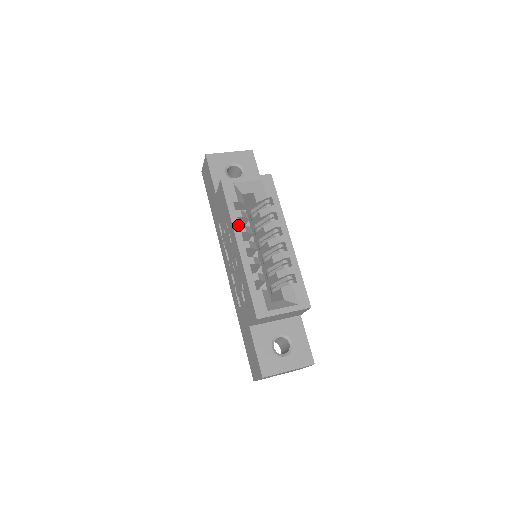
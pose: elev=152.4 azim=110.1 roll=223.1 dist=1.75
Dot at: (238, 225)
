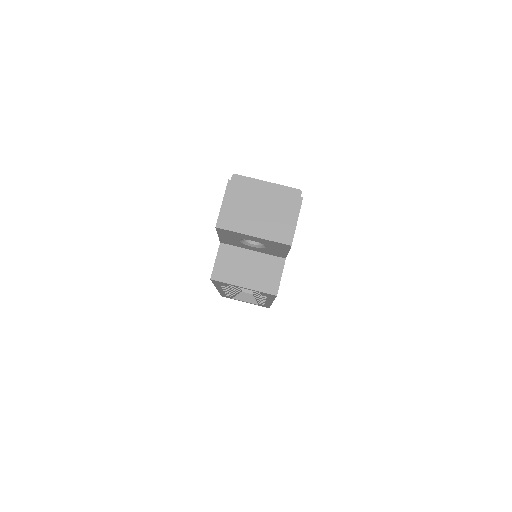
Dot at: (221, 288)
